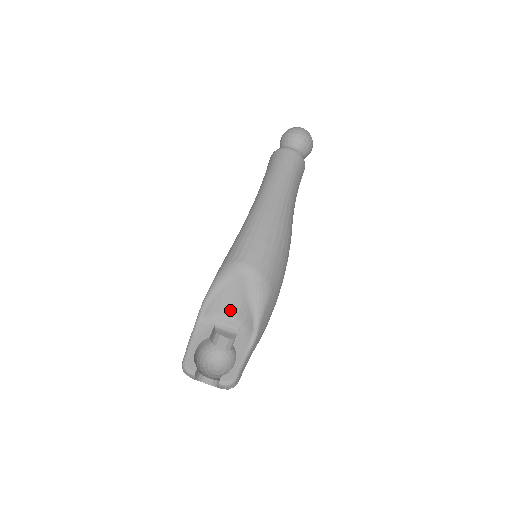
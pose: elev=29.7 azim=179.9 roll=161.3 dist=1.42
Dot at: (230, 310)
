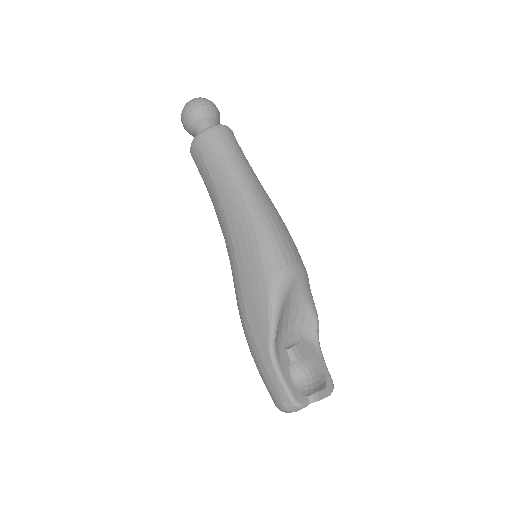
Dot at: (289, 322)
